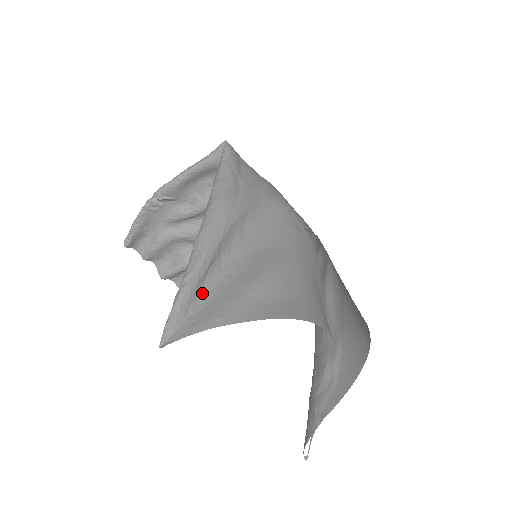
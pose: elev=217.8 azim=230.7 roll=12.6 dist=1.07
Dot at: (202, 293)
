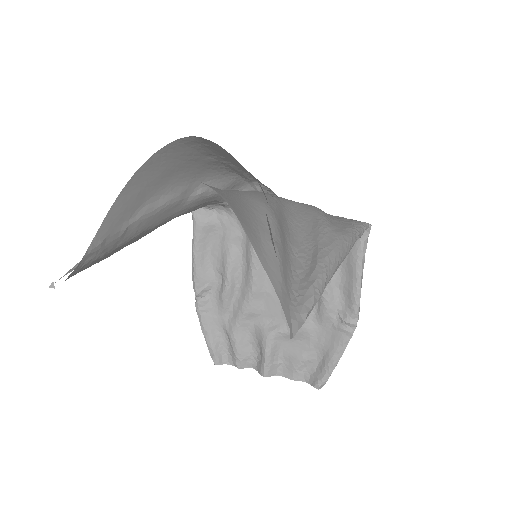
Dot at: occluded
